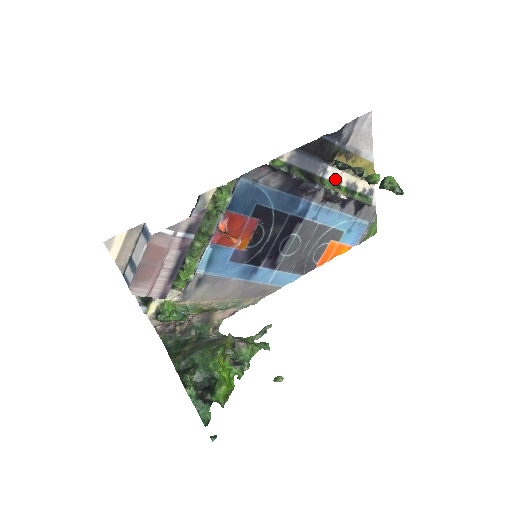
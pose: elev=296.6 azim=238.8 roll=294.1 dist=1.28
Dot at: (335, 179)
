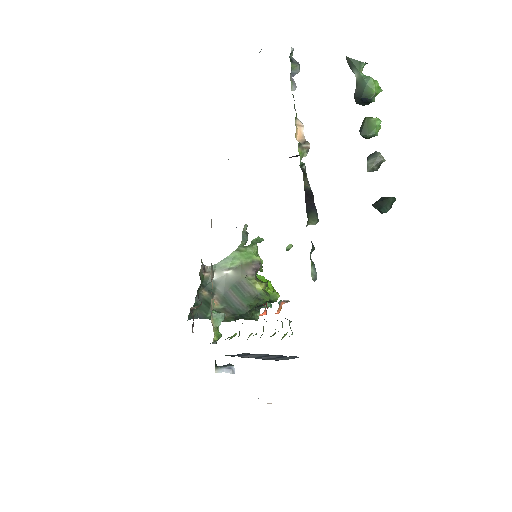
Dot at: occluded
